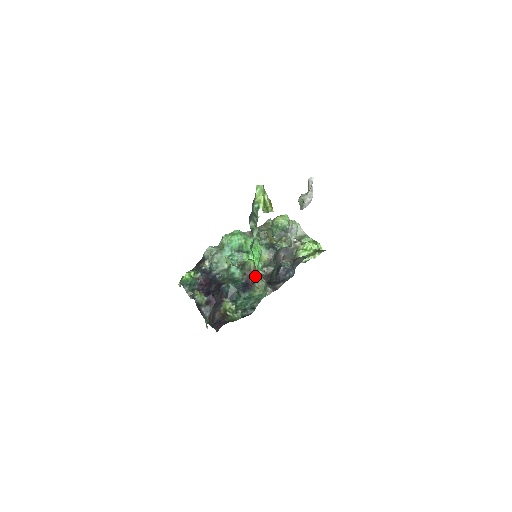
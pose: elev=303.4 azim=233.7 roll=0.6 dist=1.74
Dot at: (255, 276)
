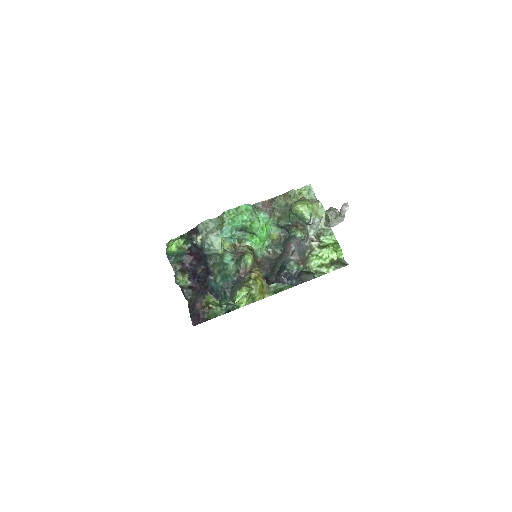
Dot at: occluded
